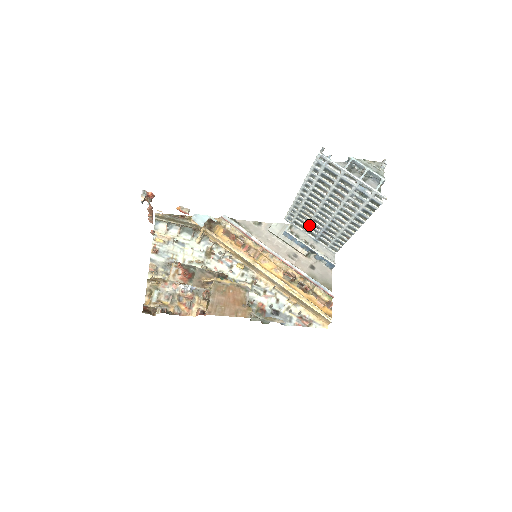
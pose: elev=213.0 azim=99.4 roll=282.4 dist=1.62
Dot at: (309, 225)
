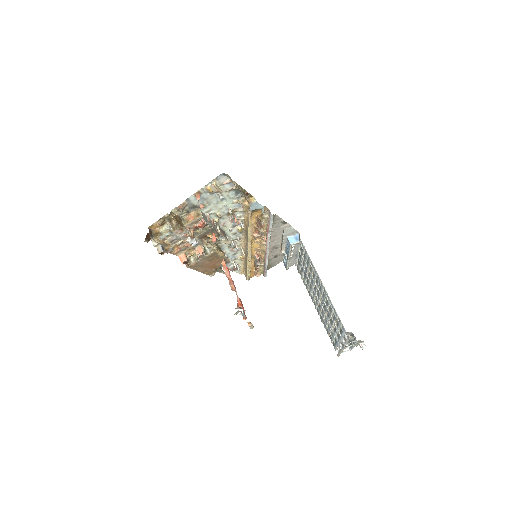
Dot at: (305, 263)
